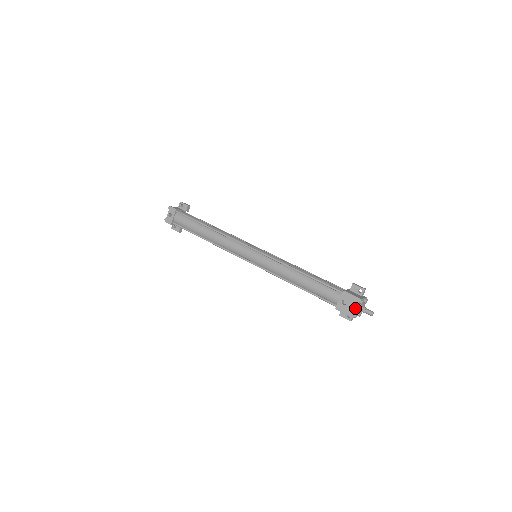
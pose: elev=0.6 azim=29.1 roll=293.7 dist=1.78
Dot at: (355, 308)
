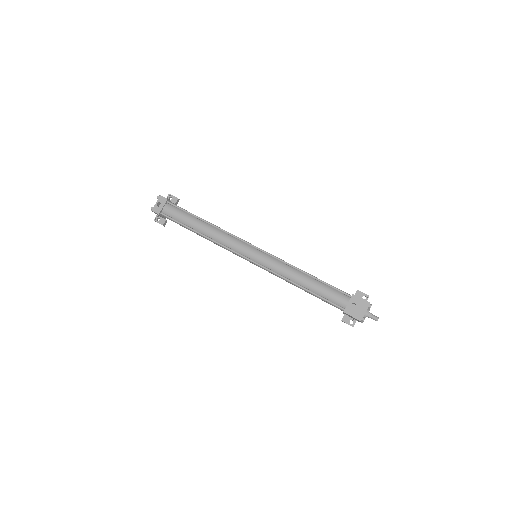
Dot at: (364, 312)
